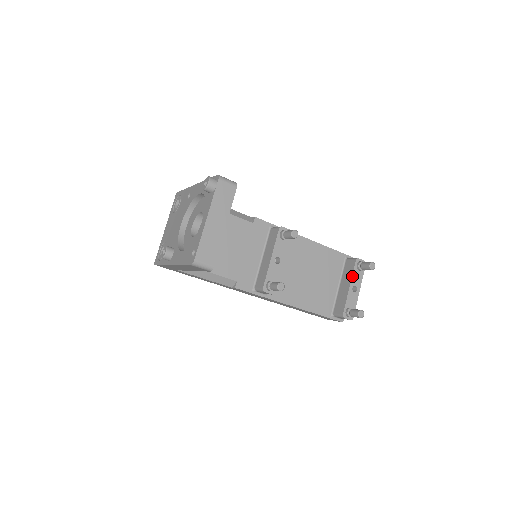
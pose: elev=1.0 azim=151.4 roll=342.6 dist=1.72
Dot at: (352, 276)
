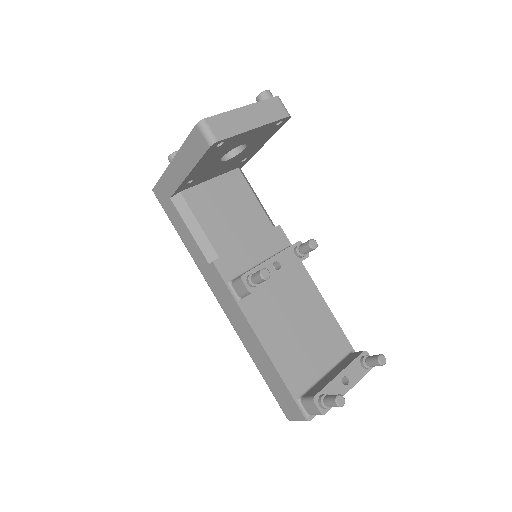
Dot at: (350, 364)
